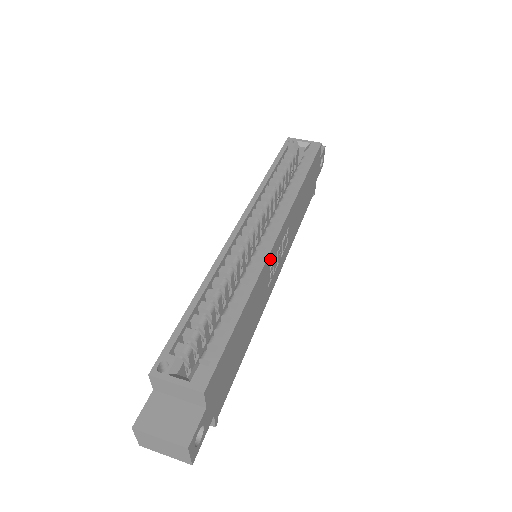
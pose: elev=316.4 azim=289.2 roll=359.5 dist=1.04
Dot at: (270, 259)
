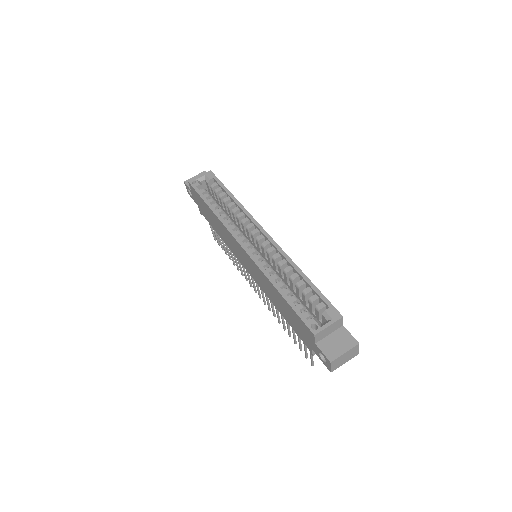
Dot at: occluded
